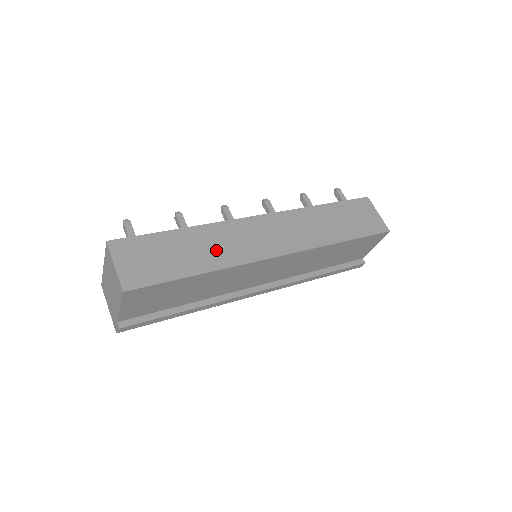
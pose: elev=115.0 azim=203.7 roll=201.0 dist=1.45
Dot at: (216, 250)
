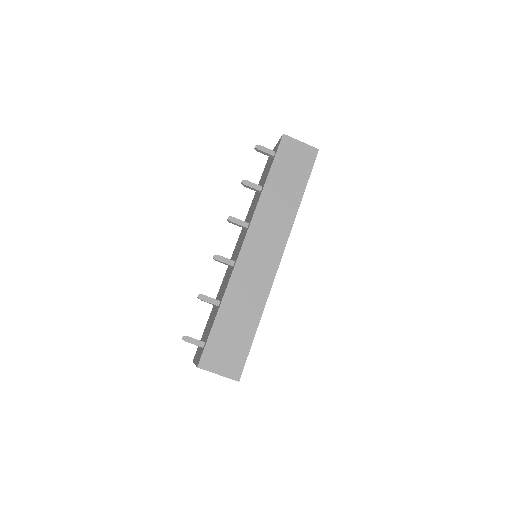
Dot at: (249, 299)
